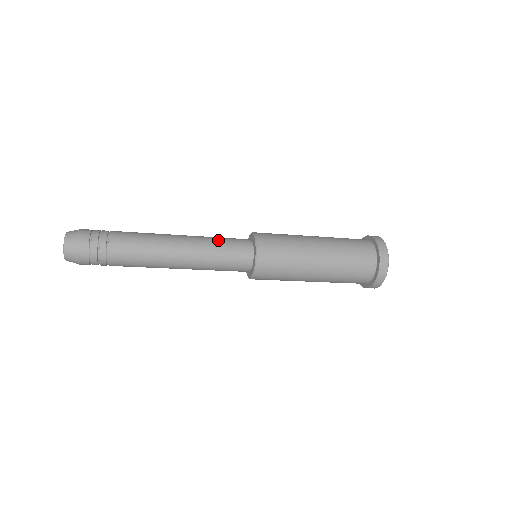
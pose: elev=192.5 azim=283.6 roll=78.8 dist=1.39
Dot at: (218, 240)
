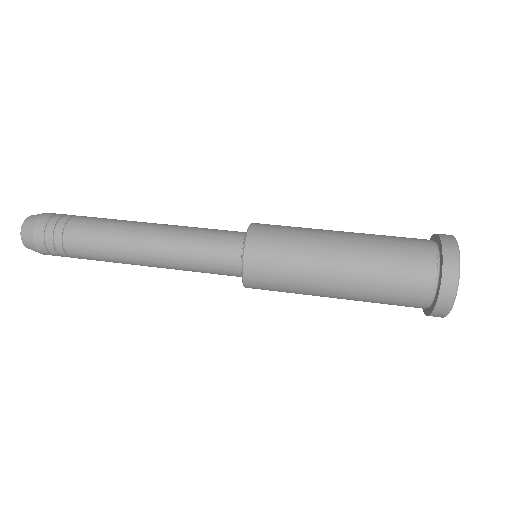
Dot at: (196, 269)
